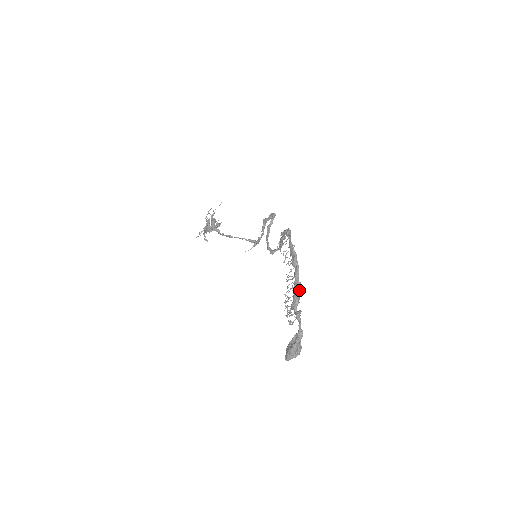
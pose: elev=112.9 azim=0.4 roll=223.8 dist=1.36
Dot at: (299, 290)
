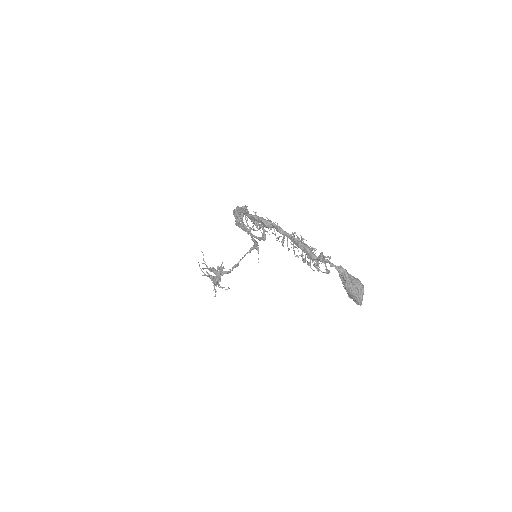
Dot at: (301, 239)
